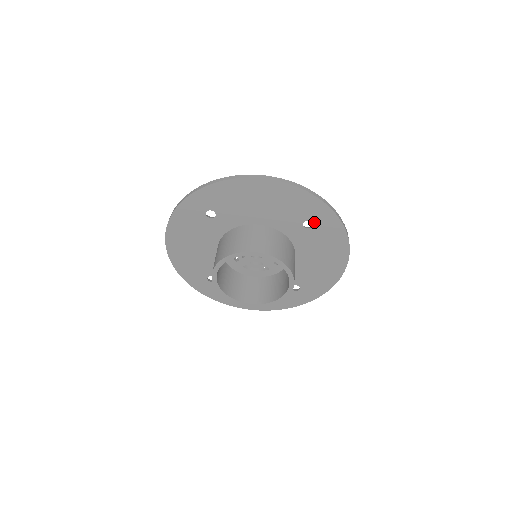
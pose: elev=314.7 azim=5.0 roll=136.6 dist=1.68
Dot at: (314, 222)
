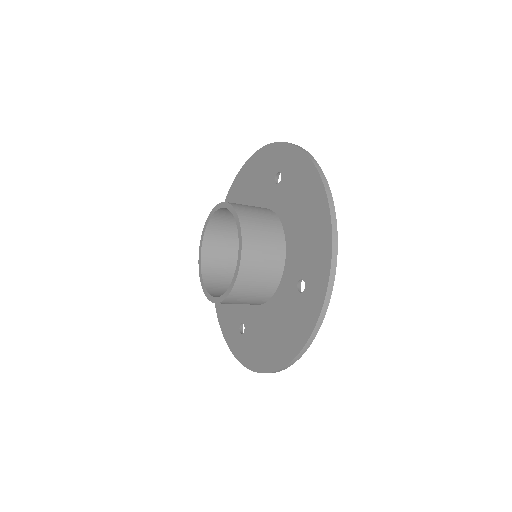
Dot at: (281, 171)
